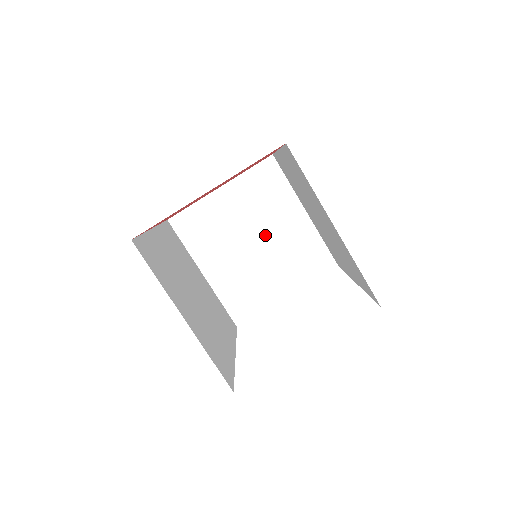
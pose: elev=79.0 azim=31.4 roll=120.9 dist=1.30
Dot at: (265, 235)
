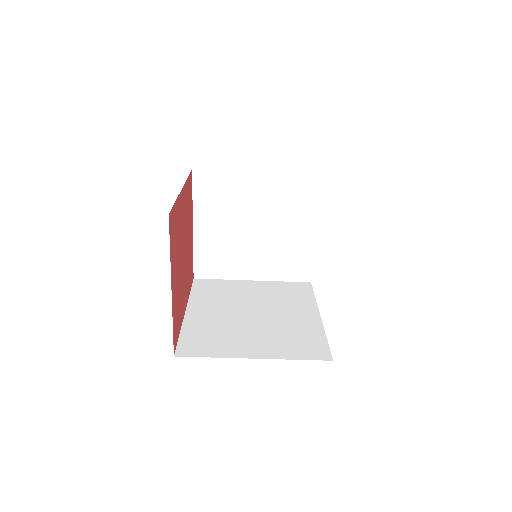
Dot at: (254, 217)
